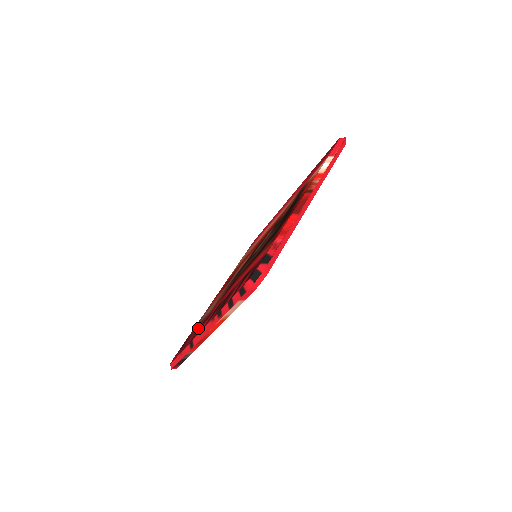
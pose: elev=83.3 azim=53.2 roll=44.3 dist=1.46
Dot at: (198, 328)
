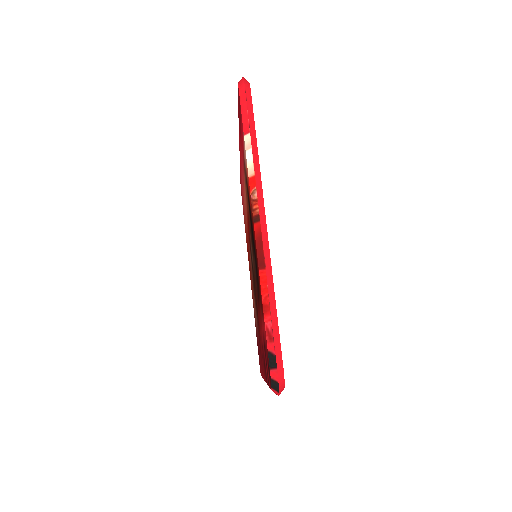
Dot at: occluded
